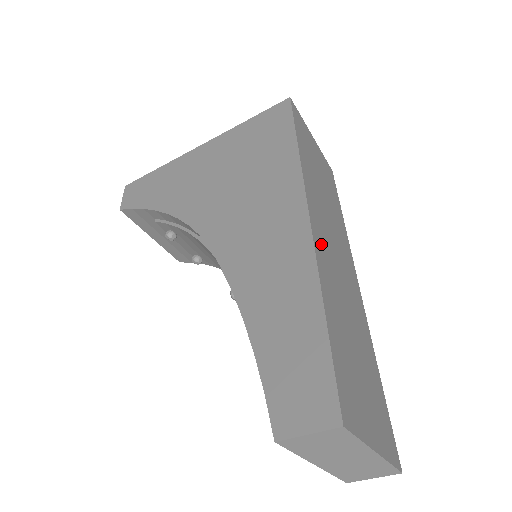
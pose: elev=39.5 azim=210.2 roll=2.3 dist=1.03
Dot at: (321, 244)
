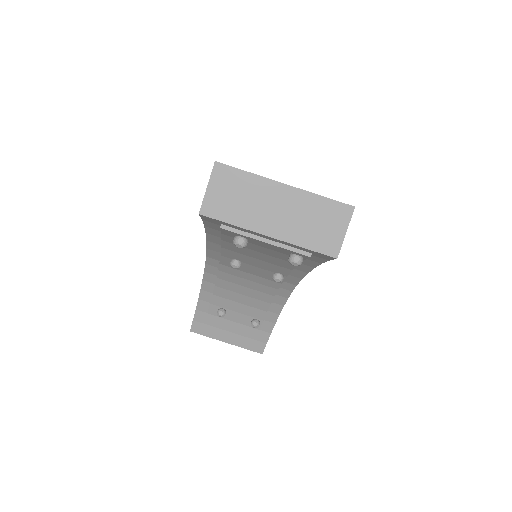
Dot at: occluded
